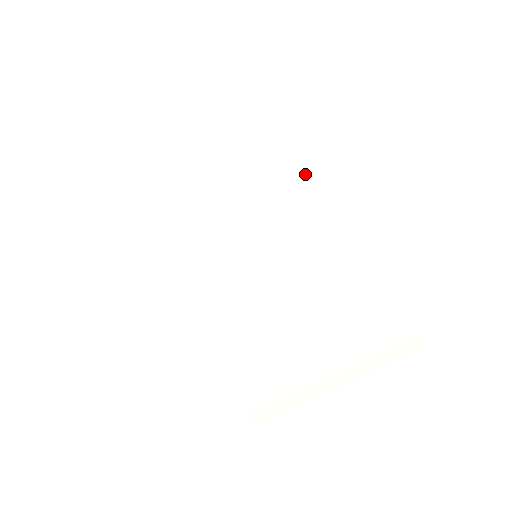
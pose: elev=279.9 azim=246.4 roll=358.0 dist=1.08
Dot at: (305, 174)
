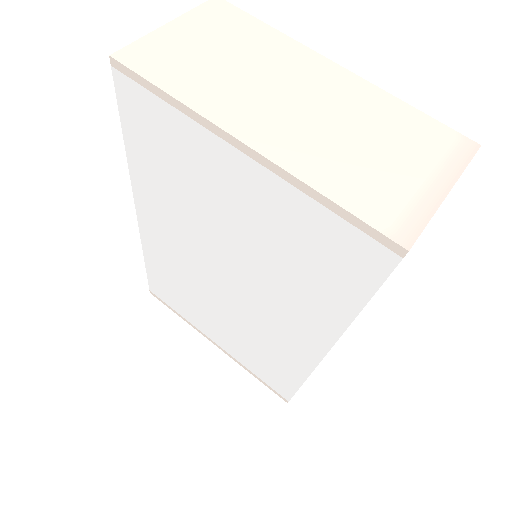
Dot at: (310, 70)
